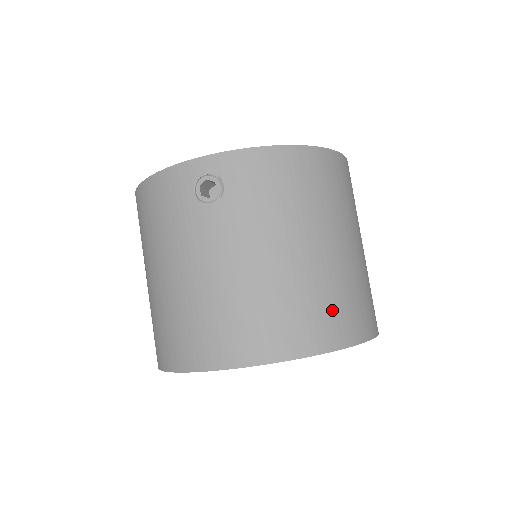
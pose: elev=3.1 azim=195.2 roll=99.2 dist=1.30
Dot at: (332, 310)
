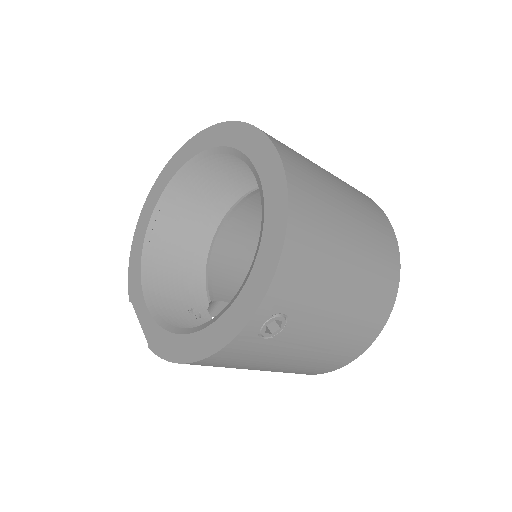
Dot at: (384, 257)
